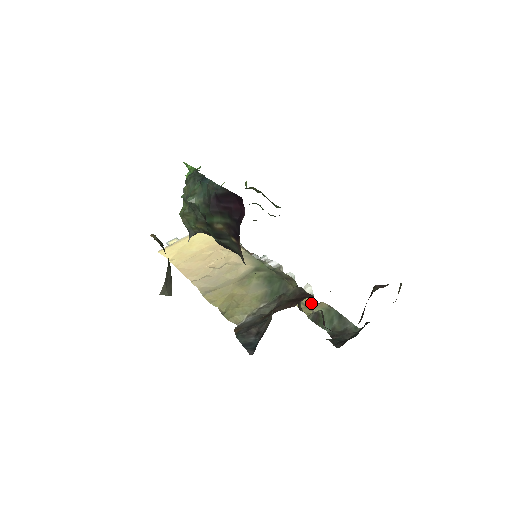
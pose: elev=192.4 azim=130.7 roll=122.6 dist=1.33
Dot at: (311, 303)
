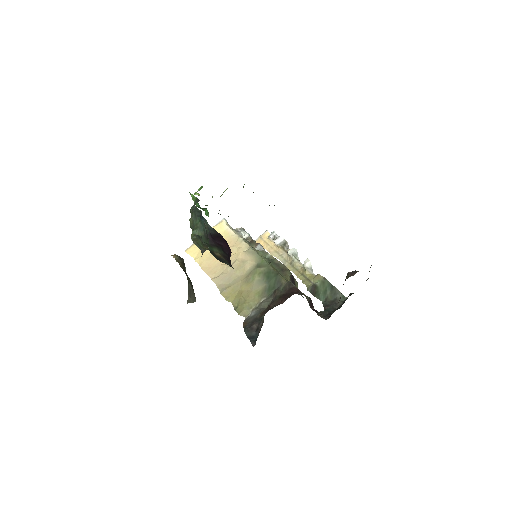
Dot at: (311, 275)
